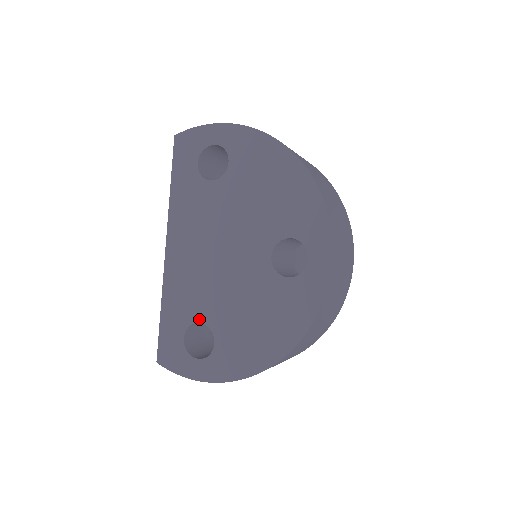
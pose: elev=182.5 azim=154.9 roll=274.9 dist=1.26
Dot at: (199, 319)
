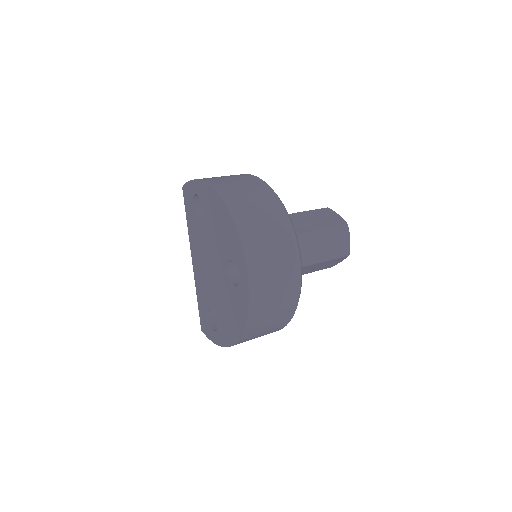
Dot at: (210, 307)
